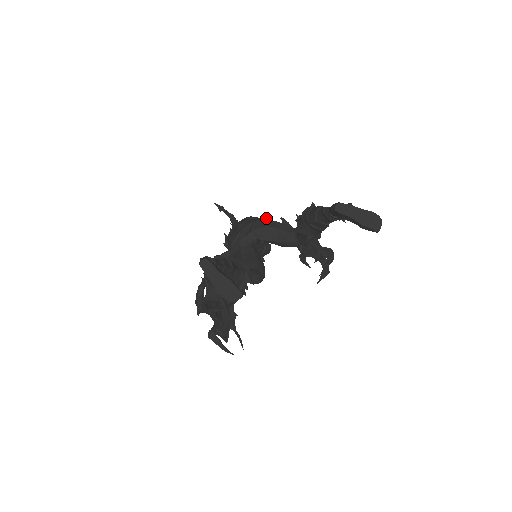
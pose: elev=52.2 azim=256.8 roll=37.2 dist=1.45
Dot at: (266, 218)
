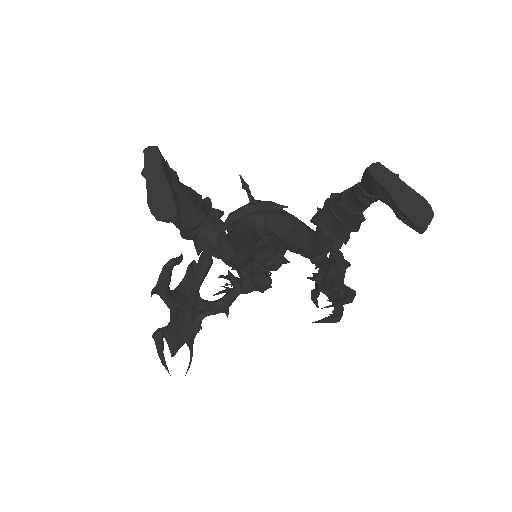
Dot at: occluded
